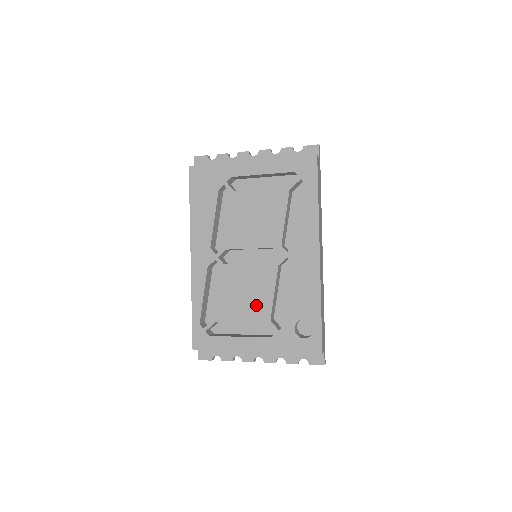
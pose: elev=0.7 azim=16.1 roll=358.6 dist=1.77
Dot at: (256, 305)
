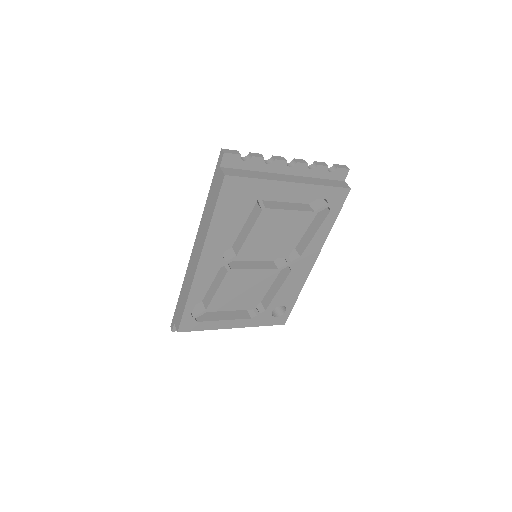
Dot at: (248, 299)
